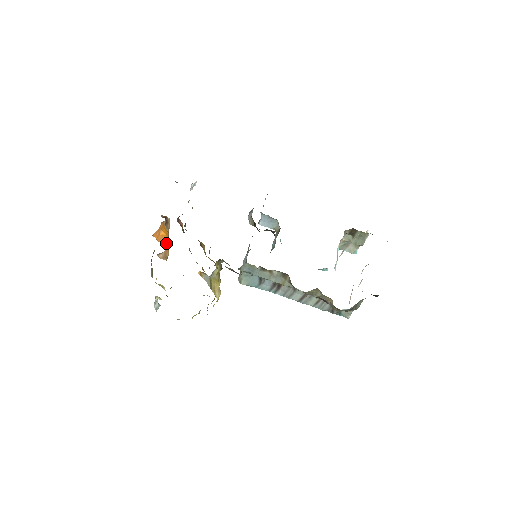
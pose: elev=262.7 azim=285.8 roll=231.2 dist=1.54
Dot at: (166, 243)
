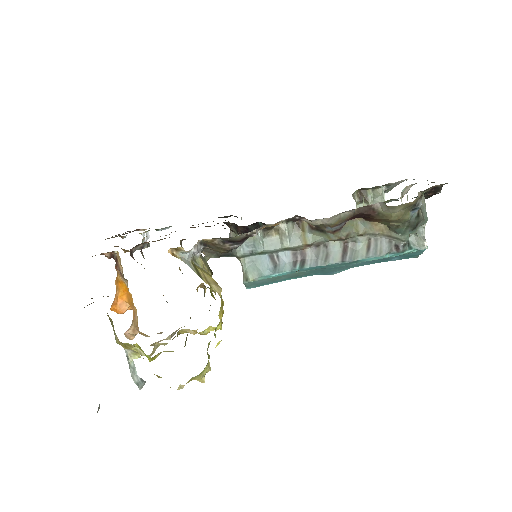
Dot at: (129, 304)
